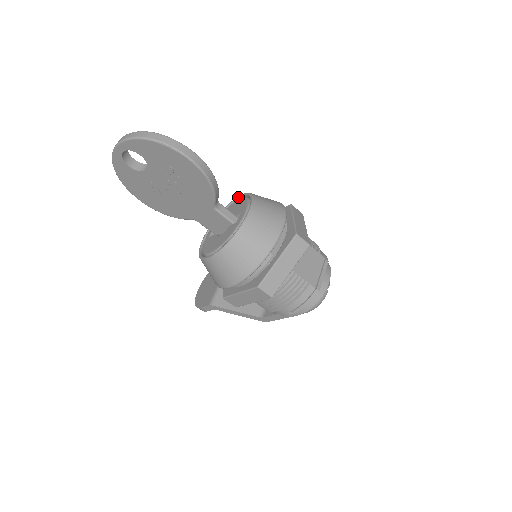
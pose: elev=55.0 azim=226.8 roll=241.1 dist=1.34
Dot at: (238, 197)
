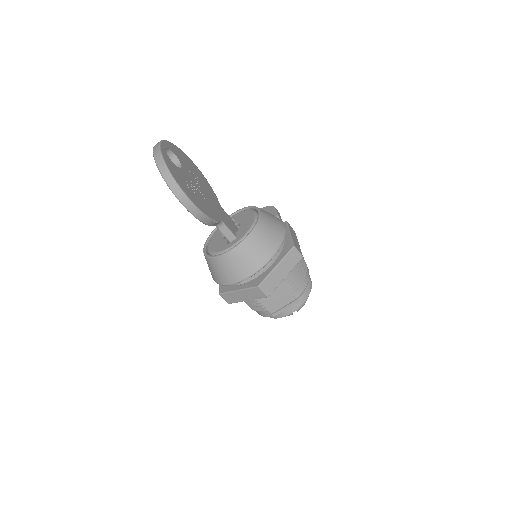
Dot at: (258, 212)
